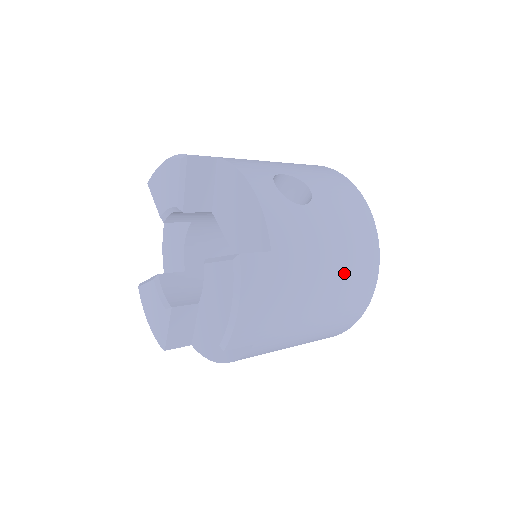
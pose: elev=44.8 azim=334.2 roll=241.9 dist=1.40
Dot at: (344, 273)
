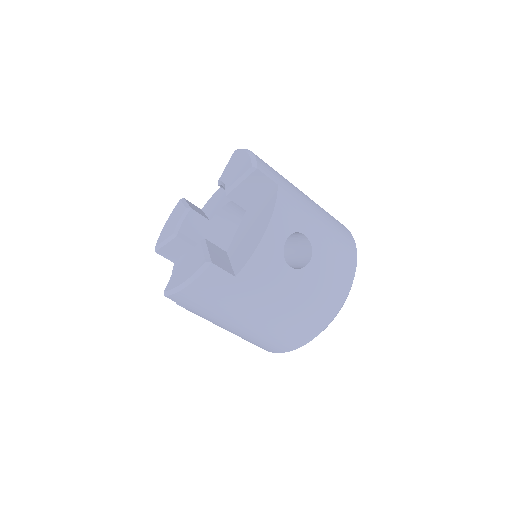
Dot at: (278, 325)
